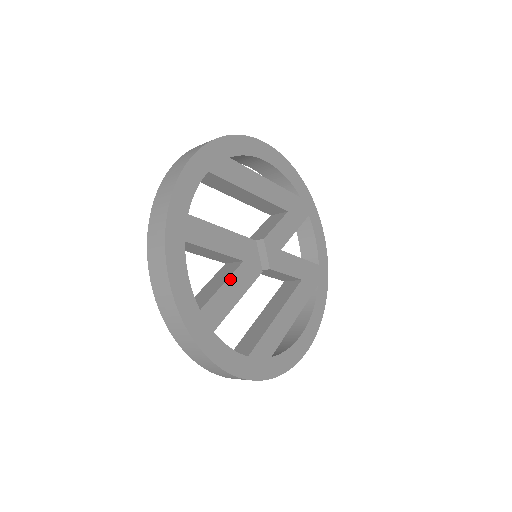
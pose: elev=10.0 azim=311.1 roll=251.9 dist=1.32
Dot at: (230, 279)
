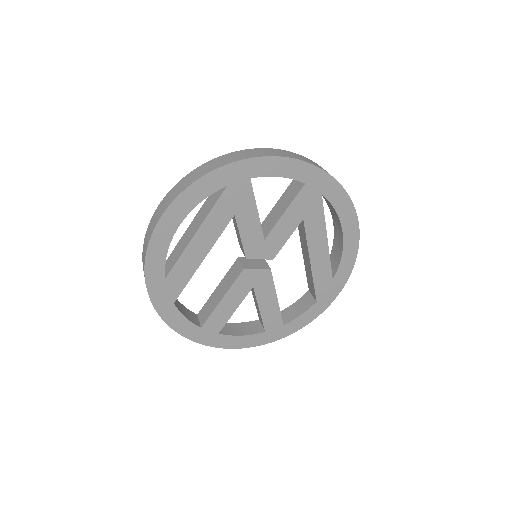
Dot at: (259, 303)
